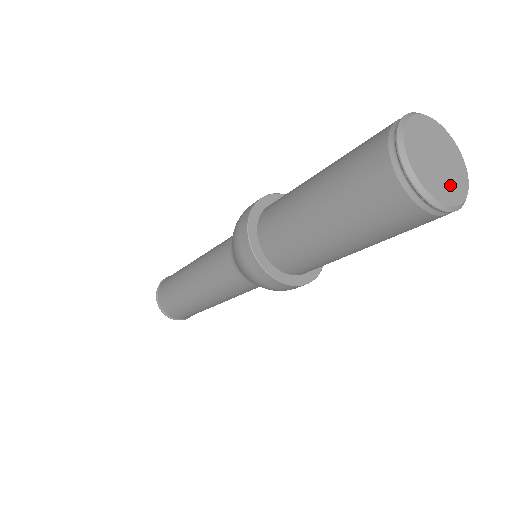
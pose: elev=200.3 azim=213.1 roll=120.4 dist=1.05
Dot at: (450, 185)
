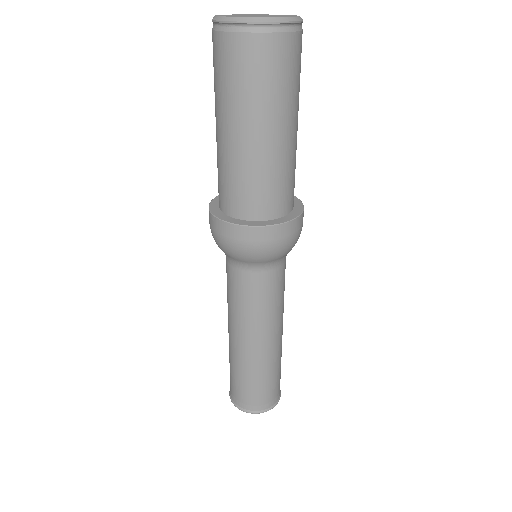
Dot at: occluded
